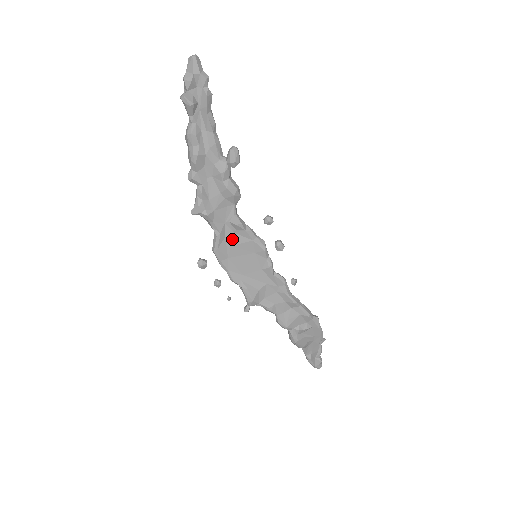
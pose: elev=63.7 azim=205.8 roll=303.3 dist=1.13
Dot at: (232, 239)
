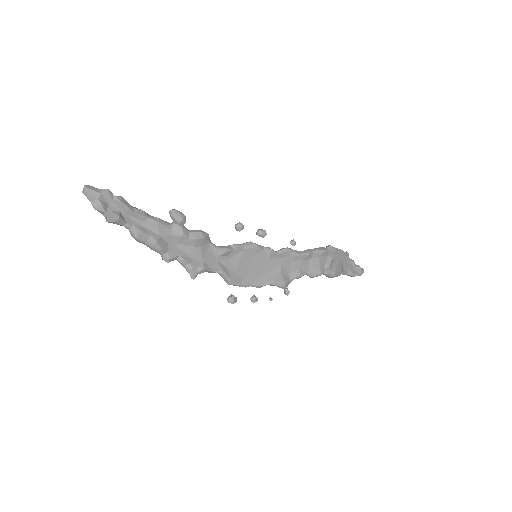
Dot at: (232, 264)
